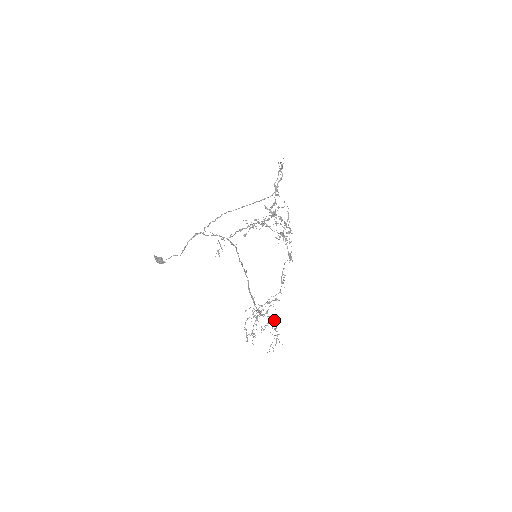
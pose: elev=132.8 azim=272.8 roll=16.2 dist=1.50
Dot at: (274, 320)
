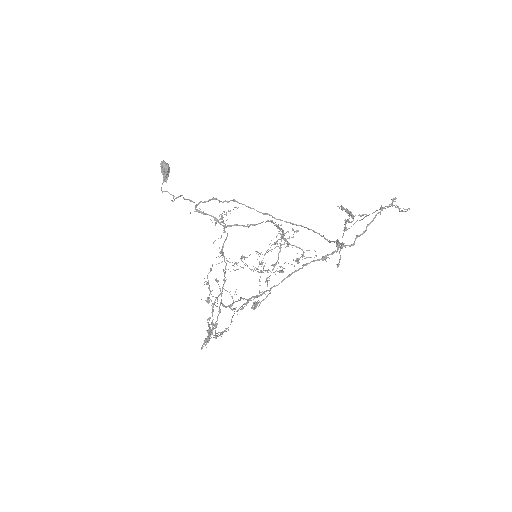
Dot at: (302, 254)
